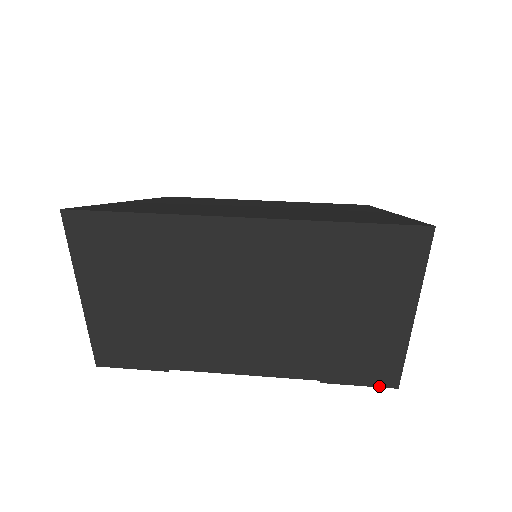
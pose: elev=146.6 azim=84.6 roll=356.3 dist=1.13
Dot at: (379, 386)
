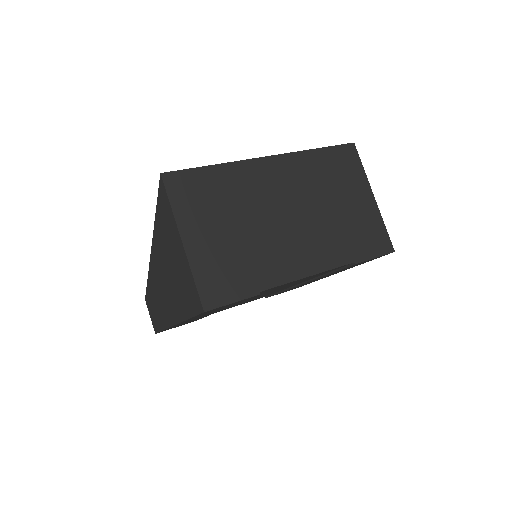
Dot at: (385, 254)
